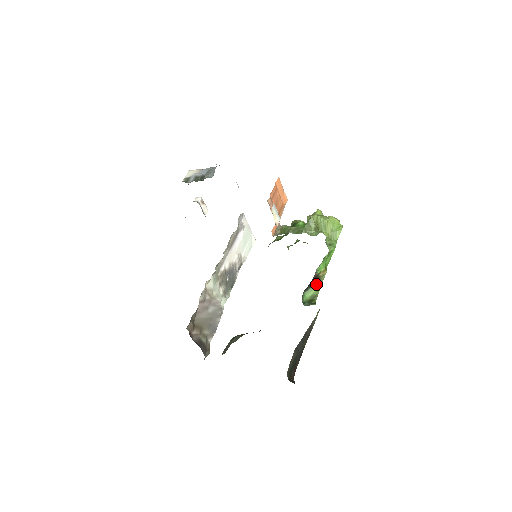
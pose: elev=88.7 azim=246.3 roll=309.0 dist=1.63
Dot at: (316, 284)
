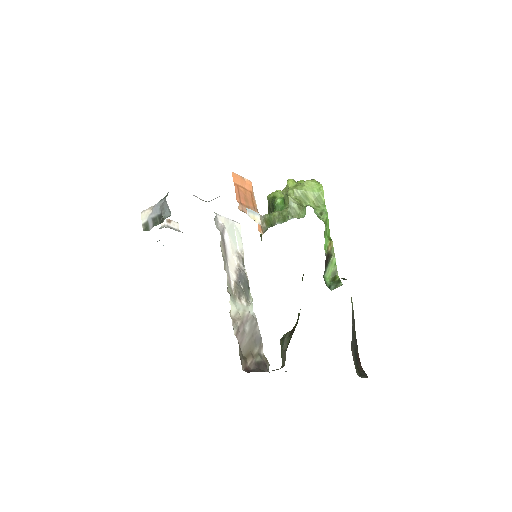
Dot at: (330, 261)
